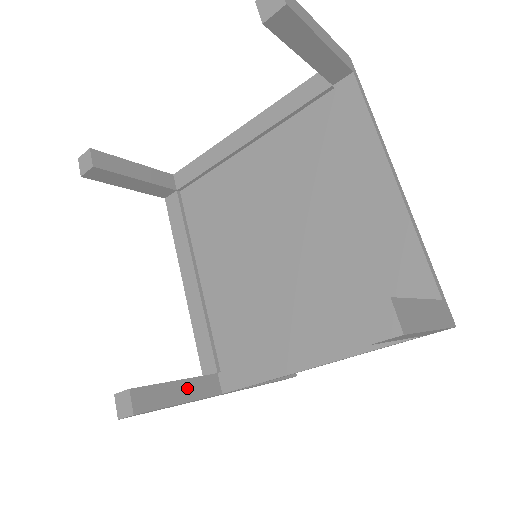
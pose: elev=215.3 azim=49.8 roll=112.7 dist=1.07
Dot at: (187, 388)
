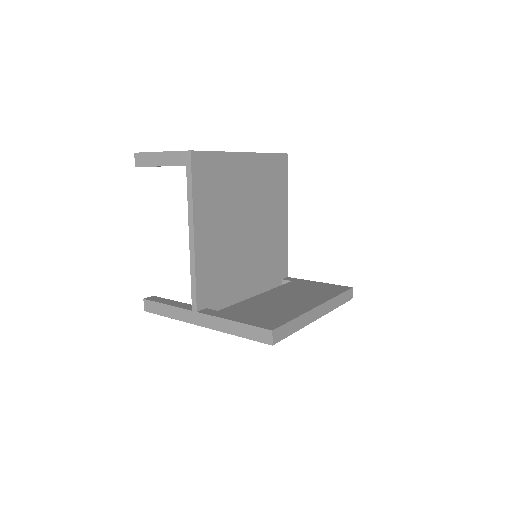
Dot at: (177, 304)
